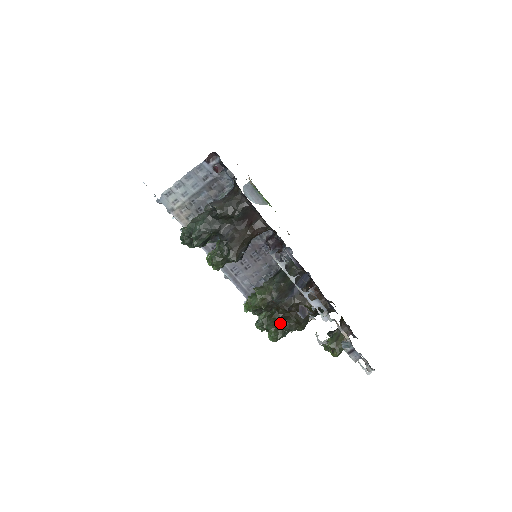
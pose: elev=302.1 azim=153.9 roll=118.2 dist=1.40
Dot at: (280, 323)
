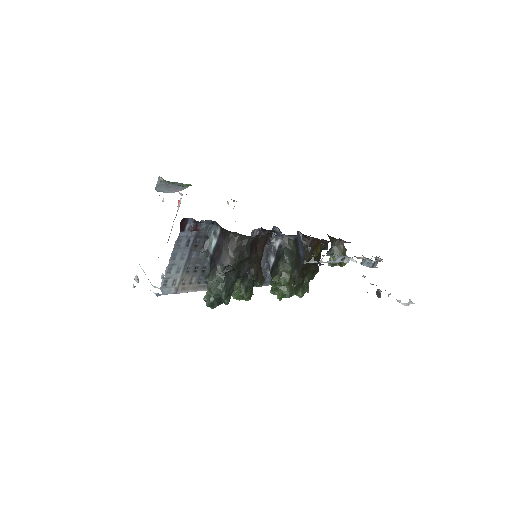
Dot at: (303, 283)
